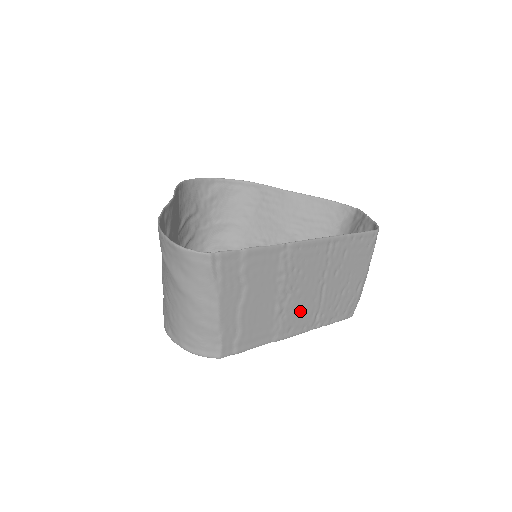
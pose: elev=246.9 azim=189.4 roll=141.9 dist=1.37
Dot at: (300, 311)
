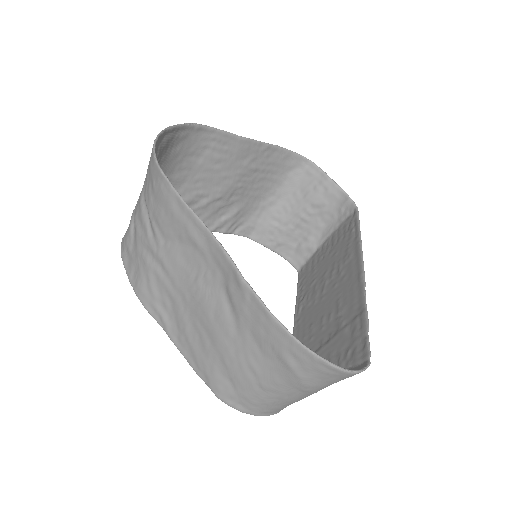
Dot at: occluded
